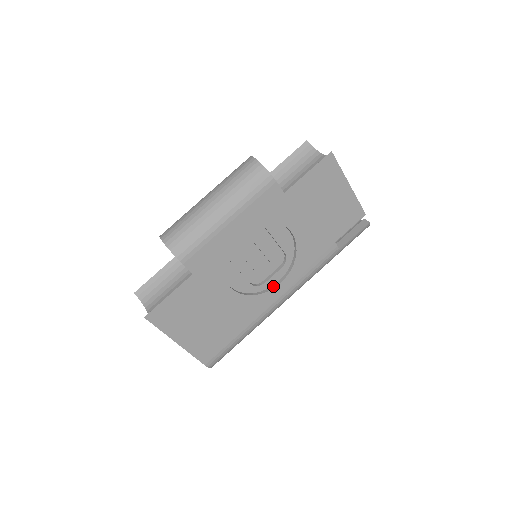
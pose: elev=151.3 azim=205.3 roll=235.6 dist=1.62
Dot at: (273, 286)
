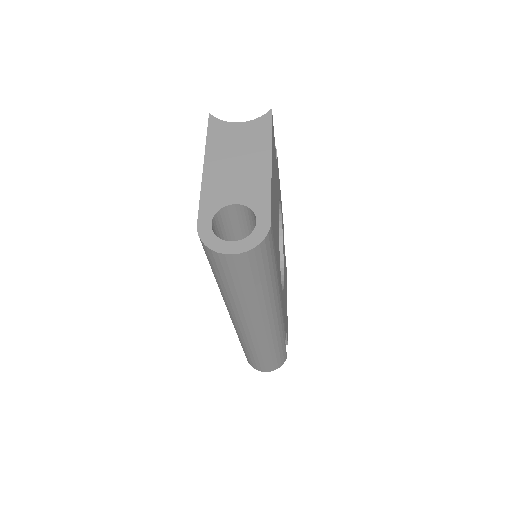
Dot at: occluded
